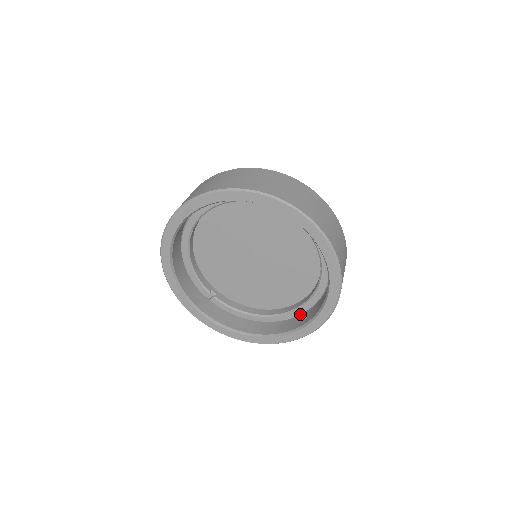
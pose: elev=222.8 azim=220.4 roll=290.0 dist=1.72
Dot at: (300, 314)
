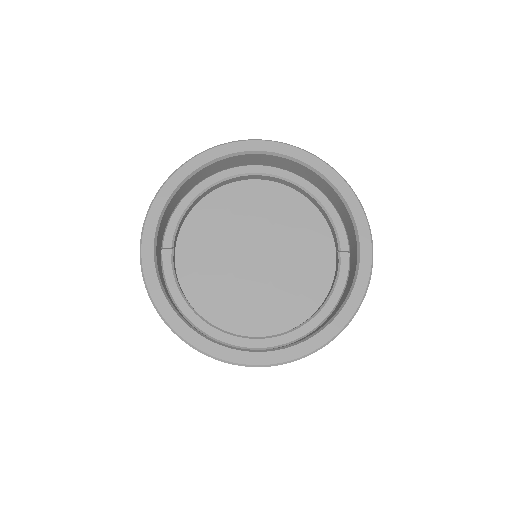
Dot at: (247, 346)
